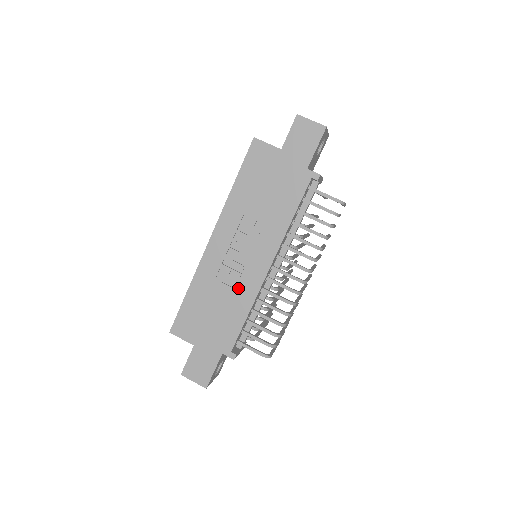
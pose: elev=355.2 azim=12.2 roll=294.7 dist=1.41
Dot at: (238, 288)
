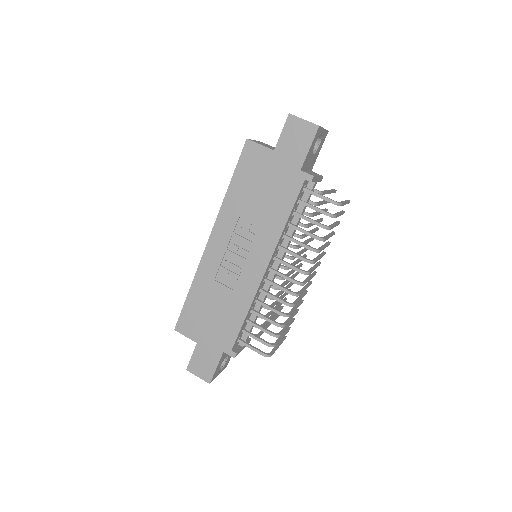
Dot at: (236, 289)
